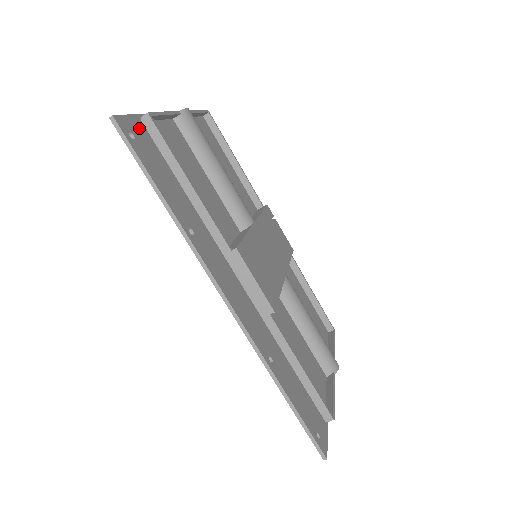
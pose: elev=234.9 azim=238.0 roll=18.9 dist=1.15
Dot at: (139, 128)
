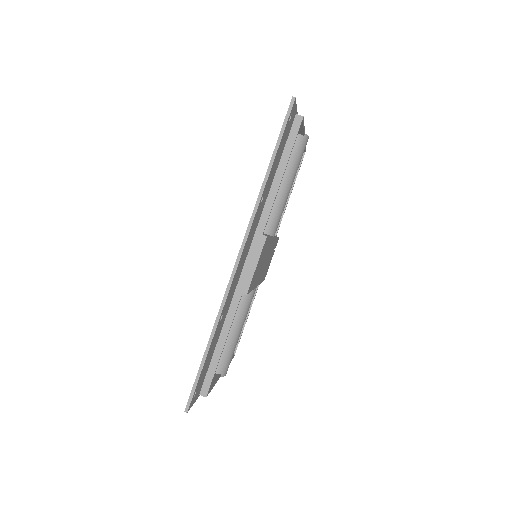
Dot at: (293, 118)
